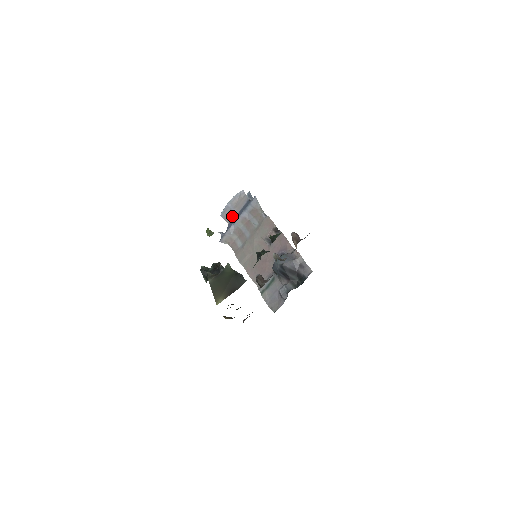
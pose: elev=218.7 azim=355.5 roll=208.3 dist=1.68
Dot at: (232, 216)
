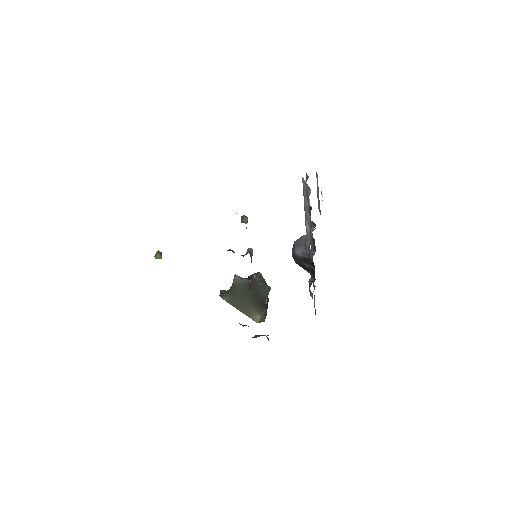
Dot at: occluded
